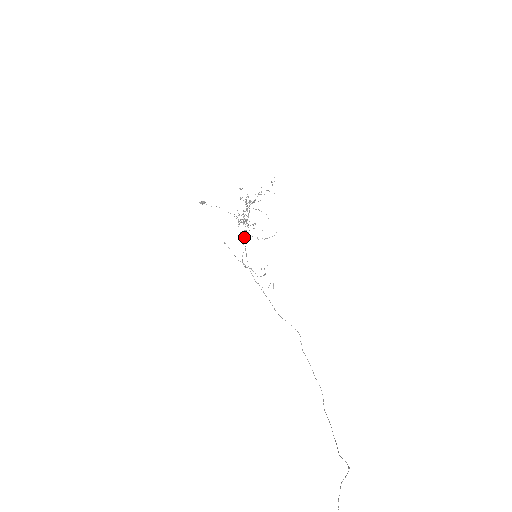
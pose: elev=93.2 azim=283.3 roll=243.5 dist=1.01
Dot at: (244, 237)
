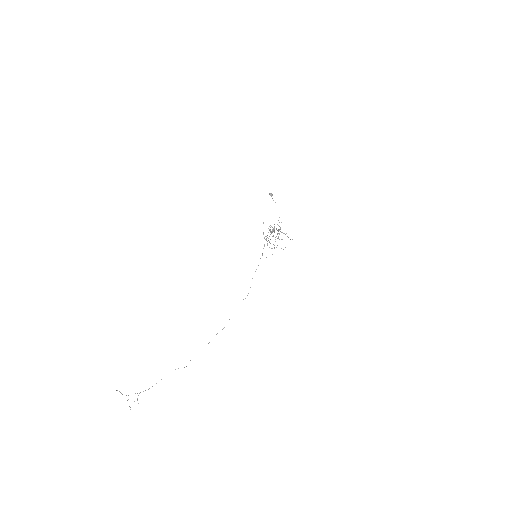
Dot at: occluded
